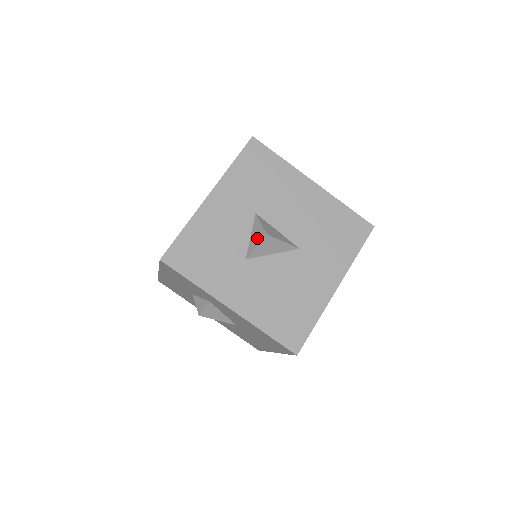
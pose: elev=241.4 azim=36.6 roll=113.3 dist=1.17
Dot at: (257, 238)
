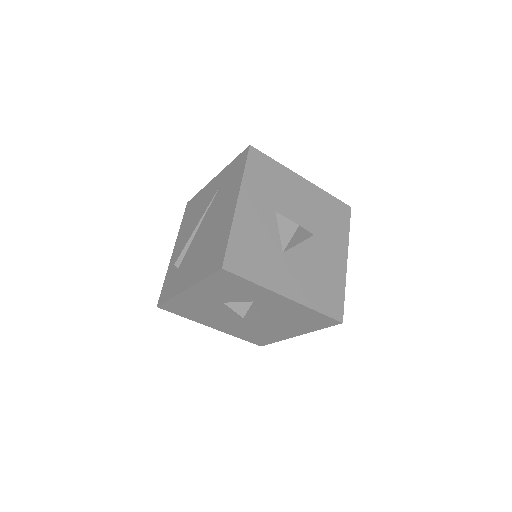
Dot at: (289, 231)
